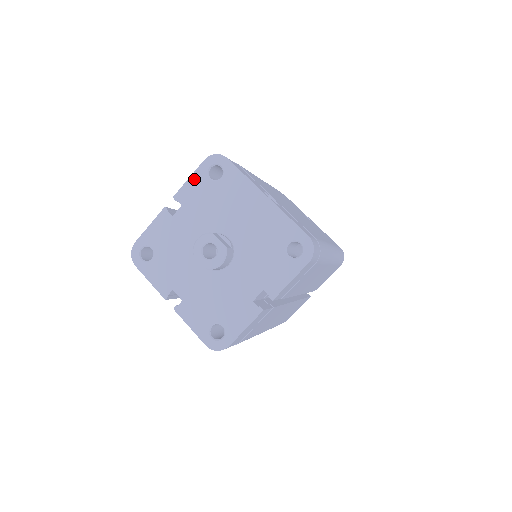
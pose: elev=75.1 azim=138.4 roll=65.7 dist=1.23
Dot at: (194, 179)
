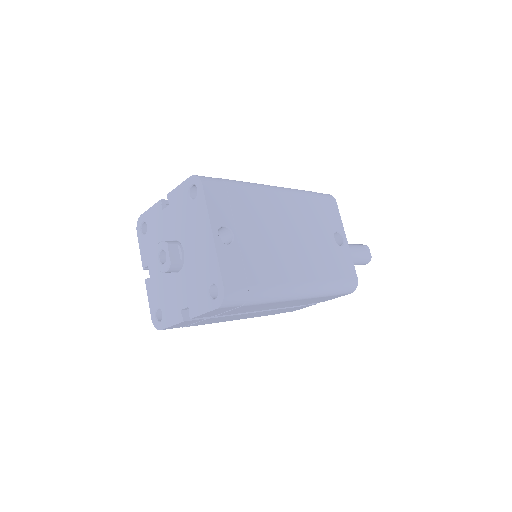
Dot at: (181, 189)
